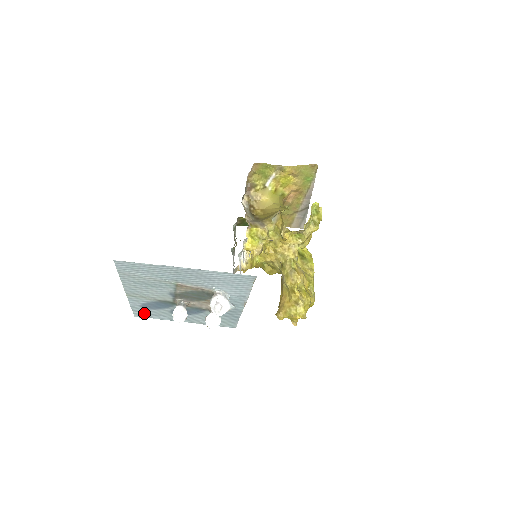
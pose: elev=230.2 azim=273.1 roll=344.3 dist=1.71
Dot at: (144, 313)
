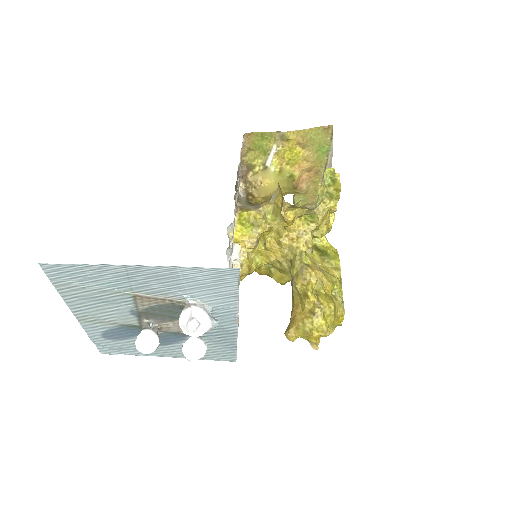
Dot at: (110, 347)
